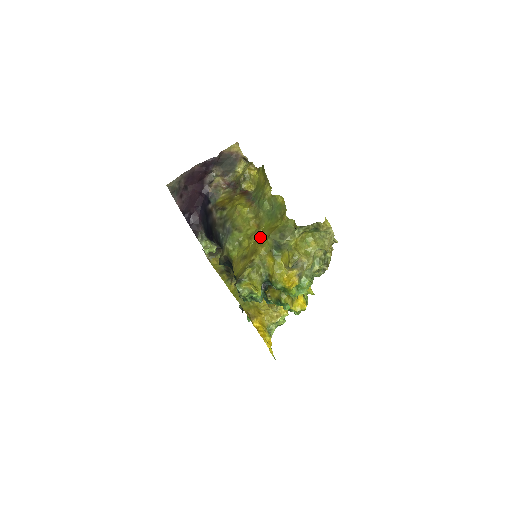
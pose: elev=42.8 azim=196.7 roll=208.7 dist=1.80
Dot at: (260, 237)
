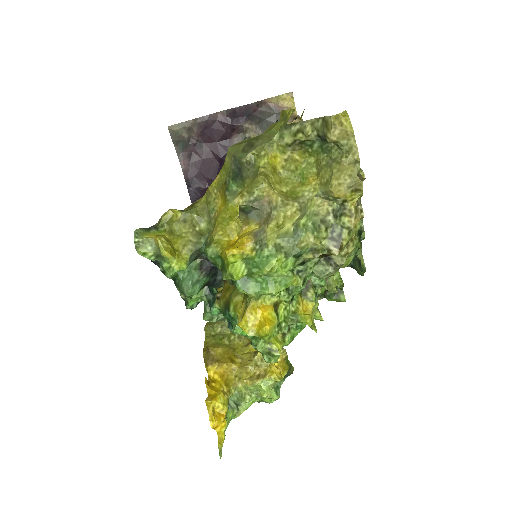
Dot at: occluded
